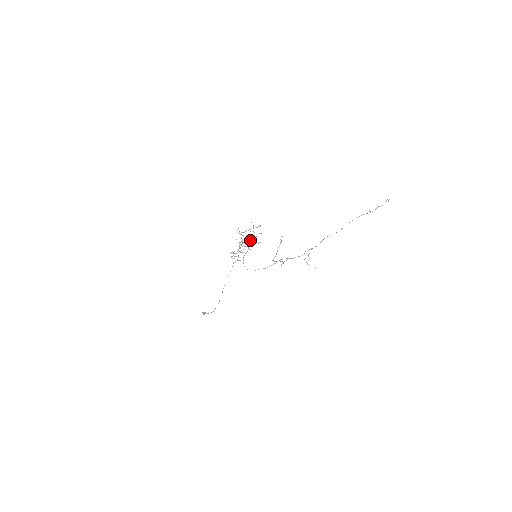
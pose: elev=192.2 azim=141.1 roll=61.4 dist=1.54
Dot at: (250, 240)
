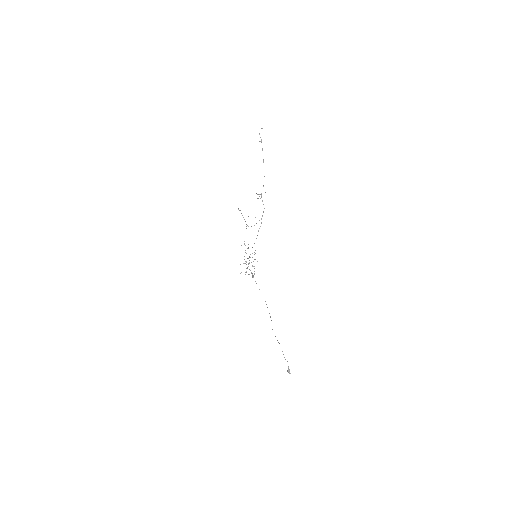
Dot at: occluded
